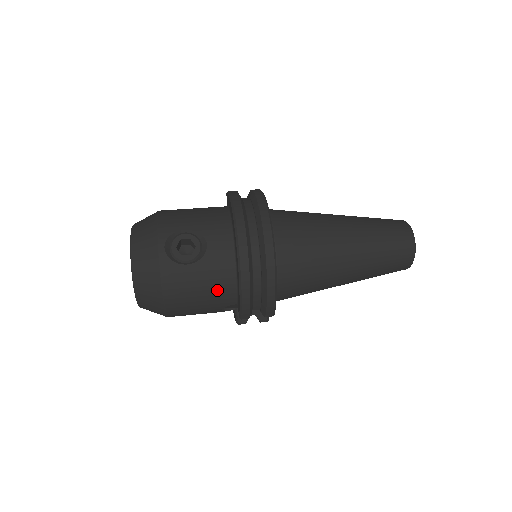
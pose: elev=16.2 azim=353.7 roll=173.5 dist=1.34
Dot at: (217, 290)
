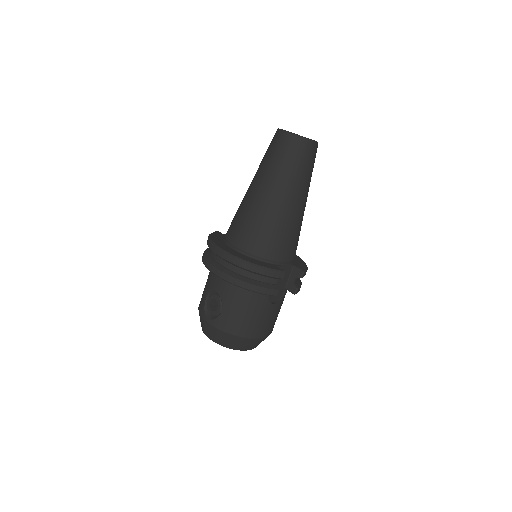
Dot at: (247, 301)
